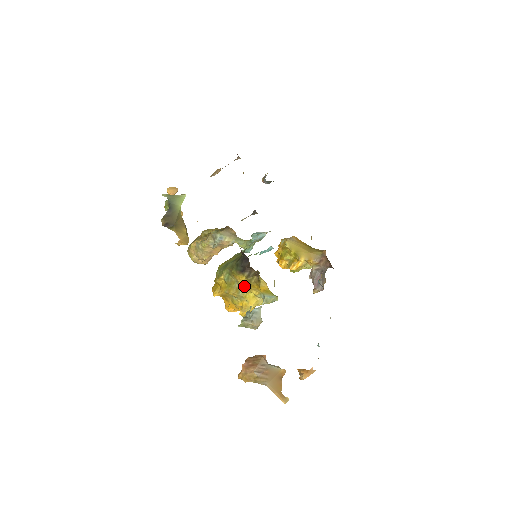
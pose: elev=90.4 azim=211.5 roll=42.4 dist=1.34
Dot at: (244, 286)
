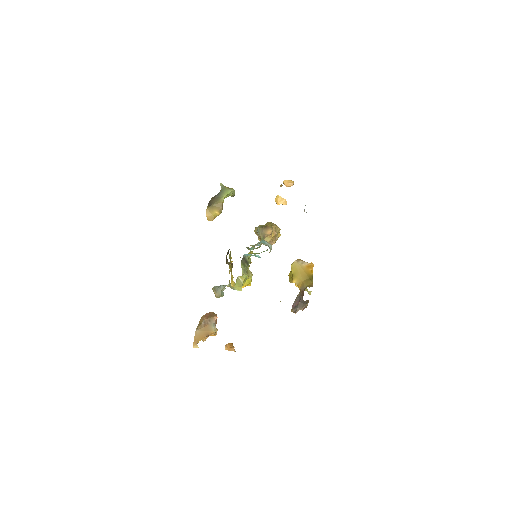
Dot at: occluded
